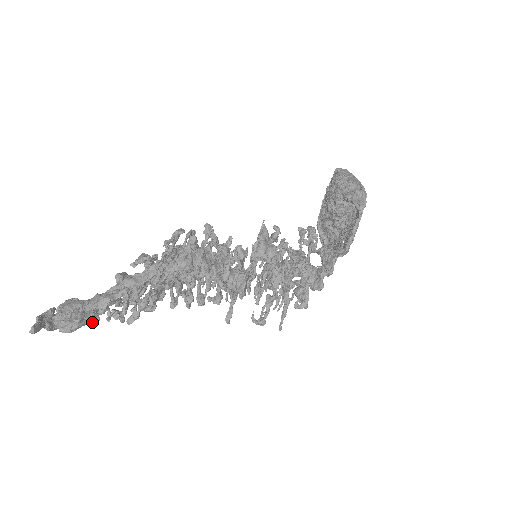
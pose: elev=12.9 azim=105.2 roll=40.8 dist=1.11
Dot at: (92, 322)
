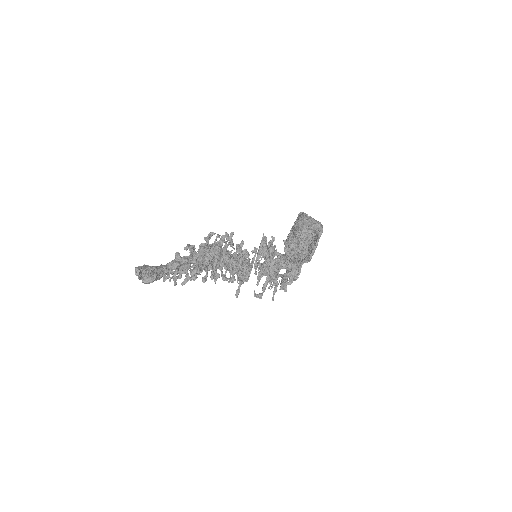
Dot at: (164, 278)
